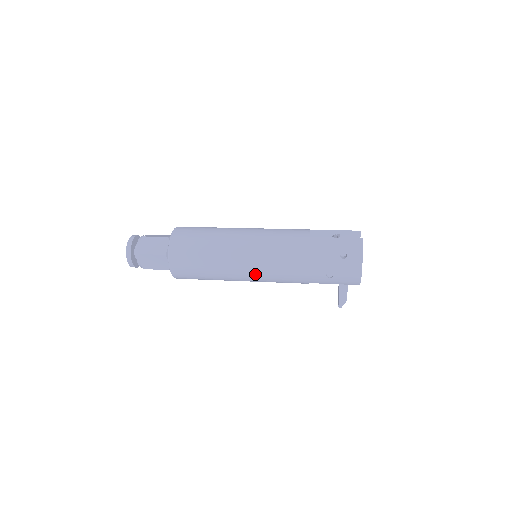
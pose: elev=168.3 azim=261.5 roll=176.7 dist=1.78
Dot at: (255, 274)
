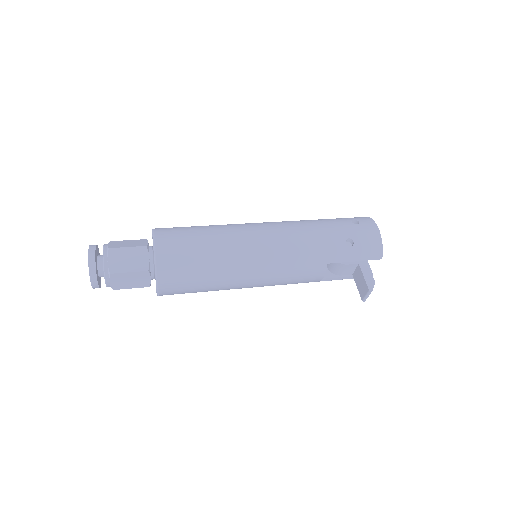
Dot at: (266, 251)
